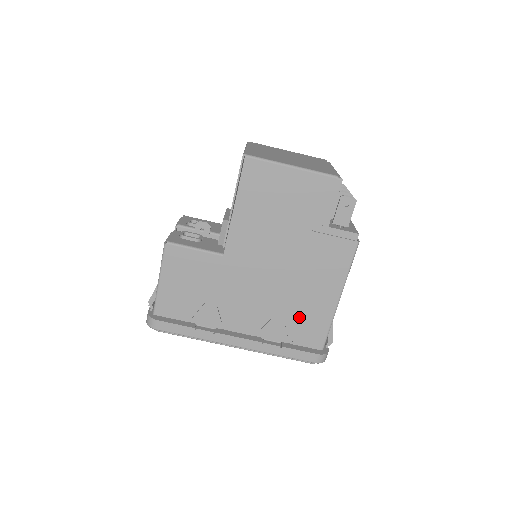
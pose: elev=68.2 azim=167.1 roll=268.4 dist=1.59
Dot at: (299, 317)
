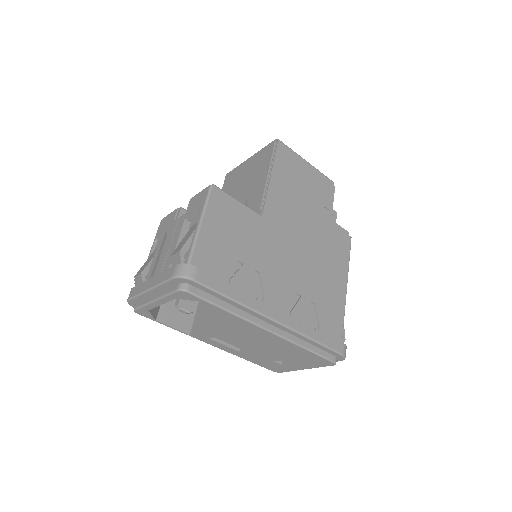
Dot at: (322, 300)
